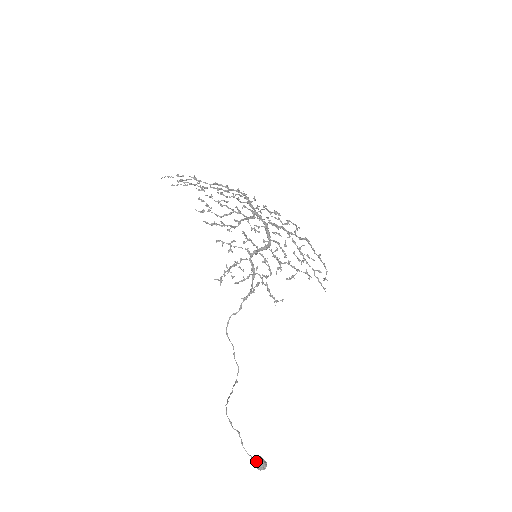
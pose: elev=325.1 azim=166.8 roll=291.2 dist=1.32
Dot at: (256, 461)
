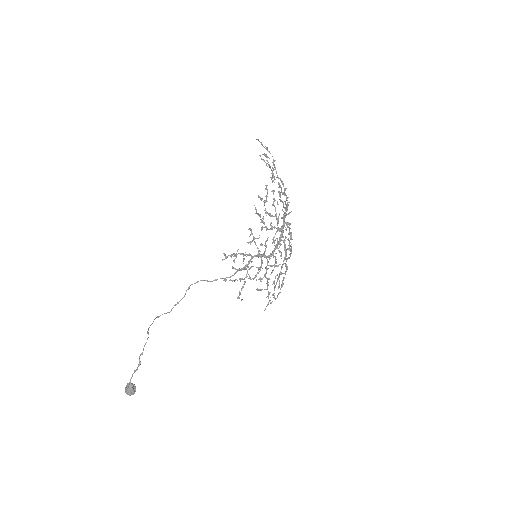
Dot at: (131, 388)
